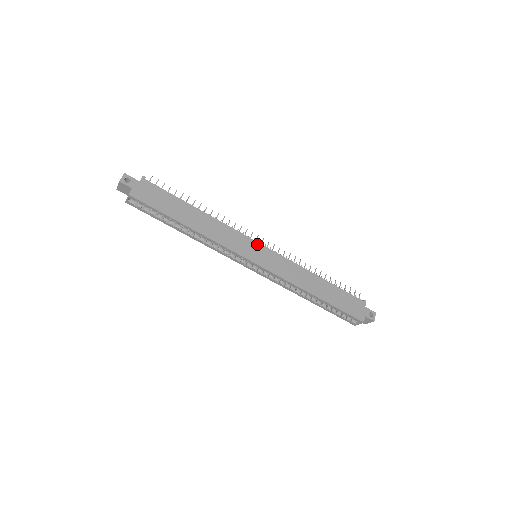
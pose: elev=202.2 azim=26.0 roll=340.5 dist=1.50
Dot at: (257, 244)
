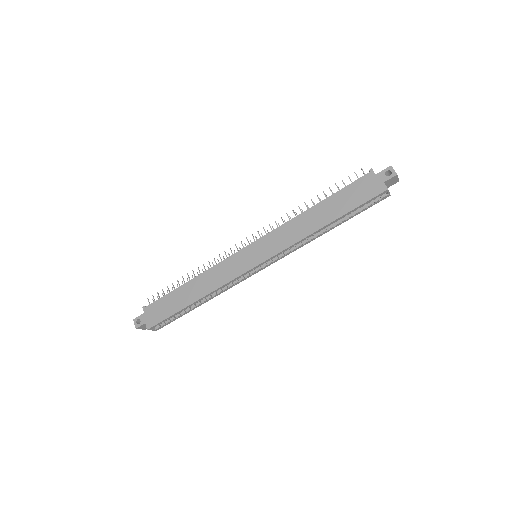
Dot at: (245, 250)
